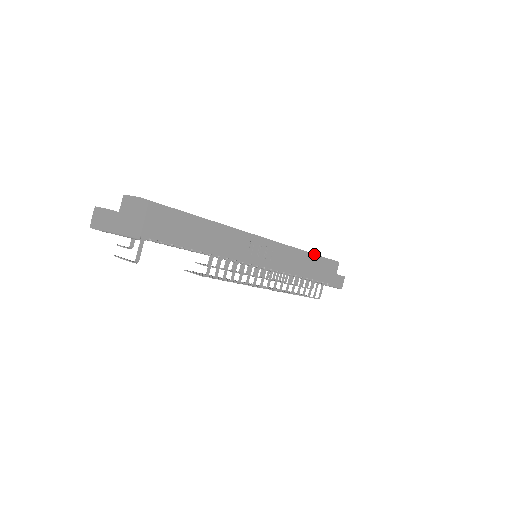
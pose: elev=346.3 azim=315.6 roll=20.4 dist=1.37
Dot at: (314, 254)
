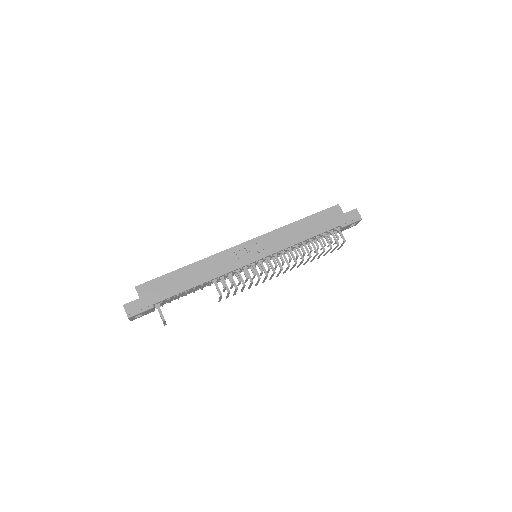
Dot at: (304, 218)
